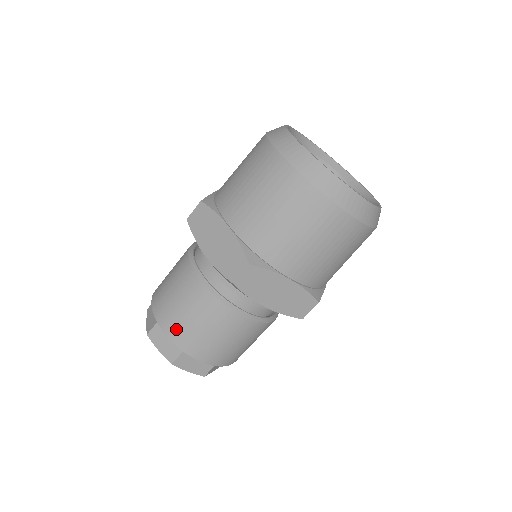
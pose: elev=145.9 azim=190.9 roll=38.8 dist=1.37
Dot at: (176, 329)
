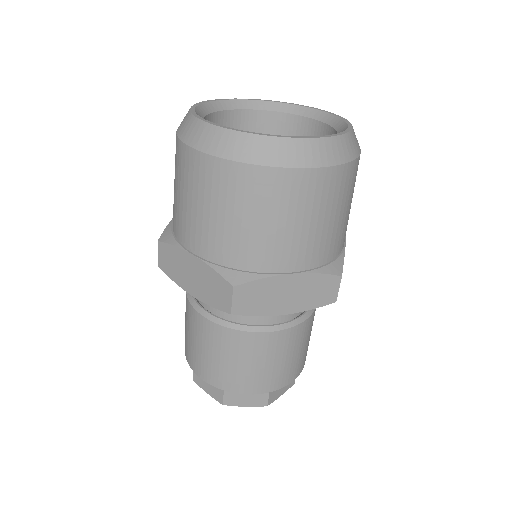
Dot at: occluded
